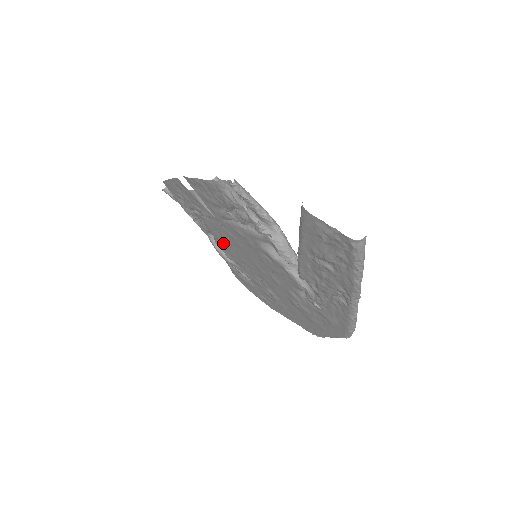
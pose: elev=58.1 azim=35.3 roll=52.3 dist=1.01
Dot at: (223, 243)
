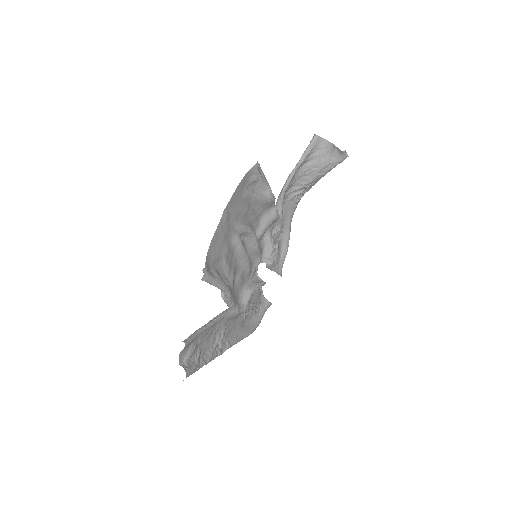
Dot at: (257, 225)
